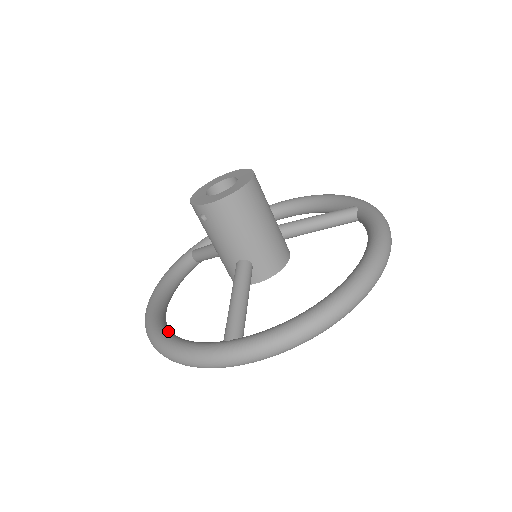
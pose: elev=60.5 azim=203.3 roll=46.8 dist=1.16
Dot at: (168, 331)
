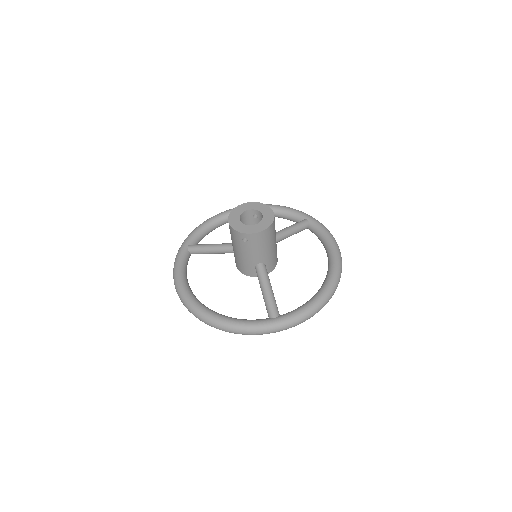
Dot at: (220, 314)
